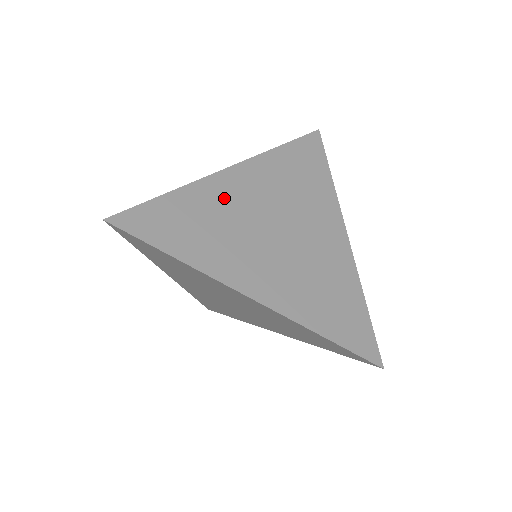
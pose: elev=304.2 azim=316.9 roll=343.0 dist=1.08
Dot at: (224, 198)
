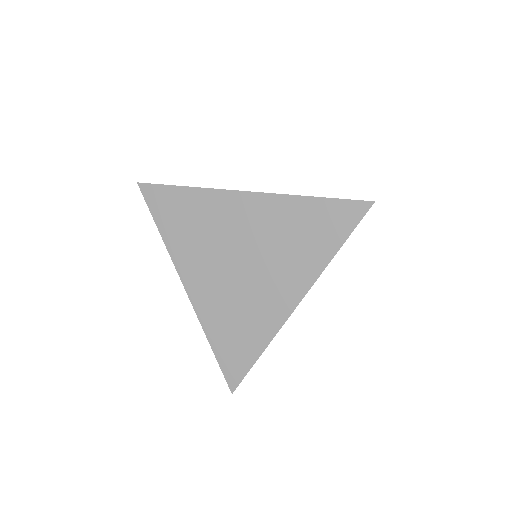
Dot at: (221, 213)
